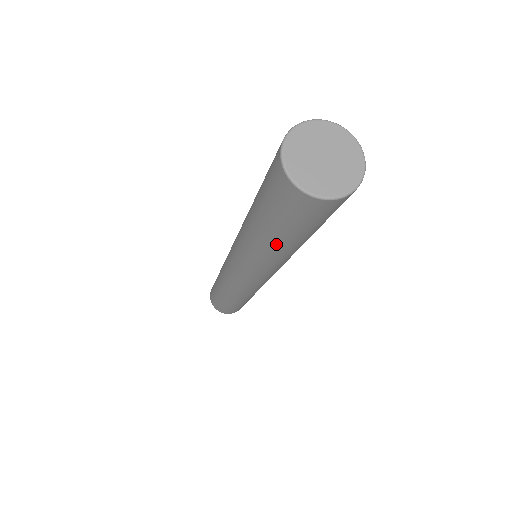
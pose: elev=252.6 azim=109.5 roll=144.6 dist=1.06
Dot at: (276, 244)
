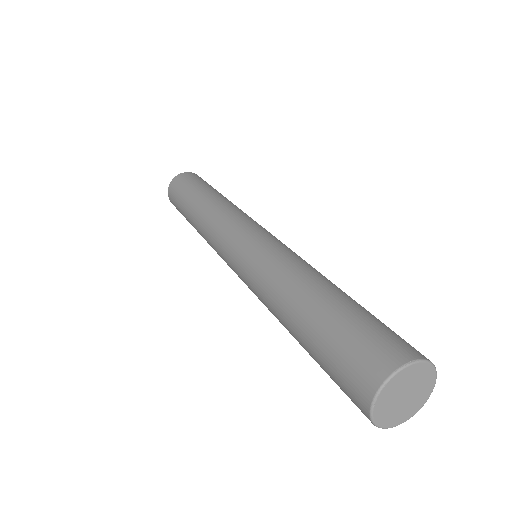
Dot at: occluded
